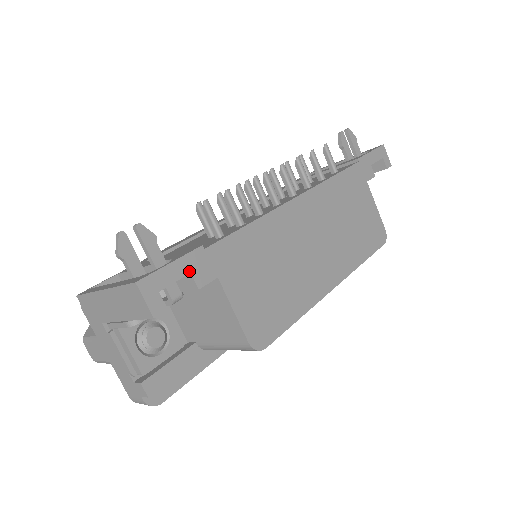
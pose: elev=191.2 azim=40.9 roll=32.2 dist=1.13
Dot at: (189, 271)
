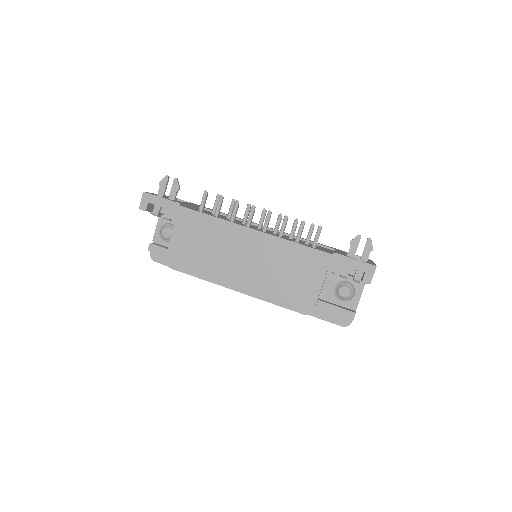
Dot at: (166, 207)
